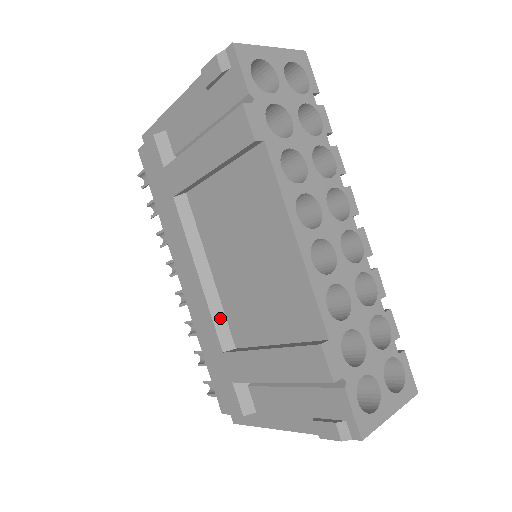
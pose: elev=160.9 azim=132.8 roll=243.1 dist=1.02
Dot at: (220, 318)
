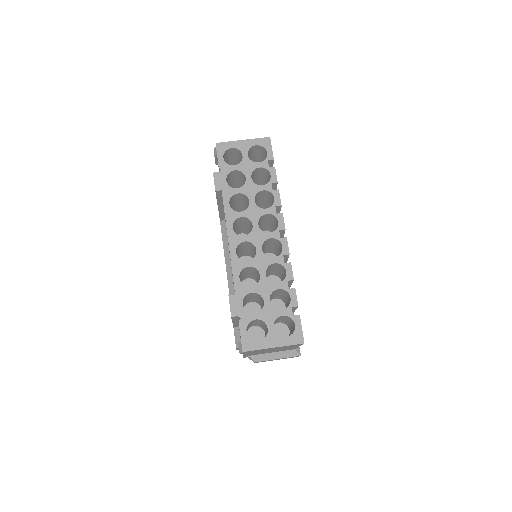
Dot at: (232, 290)
